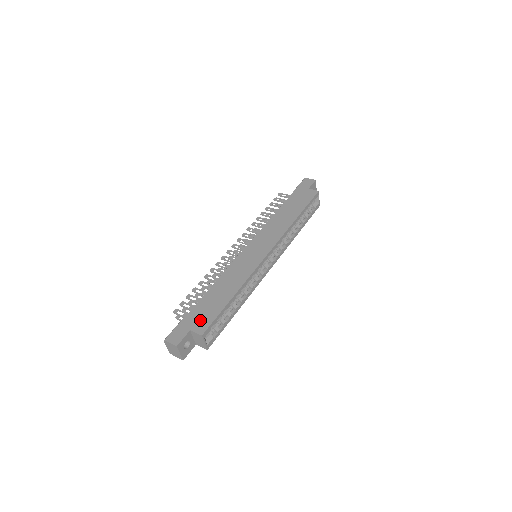
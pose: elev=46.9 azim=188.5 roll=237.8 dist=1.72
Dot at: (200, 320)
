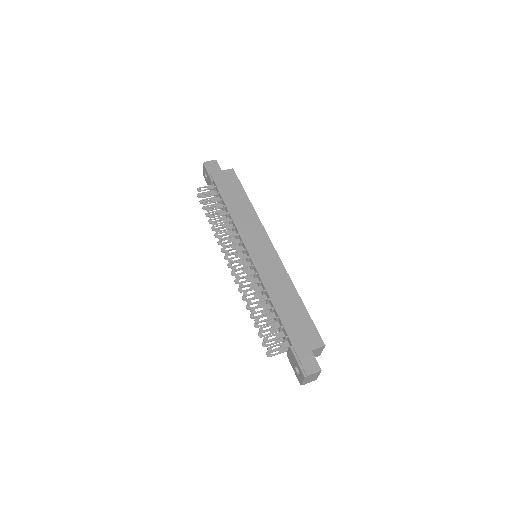
Dot at: (307, 337)
